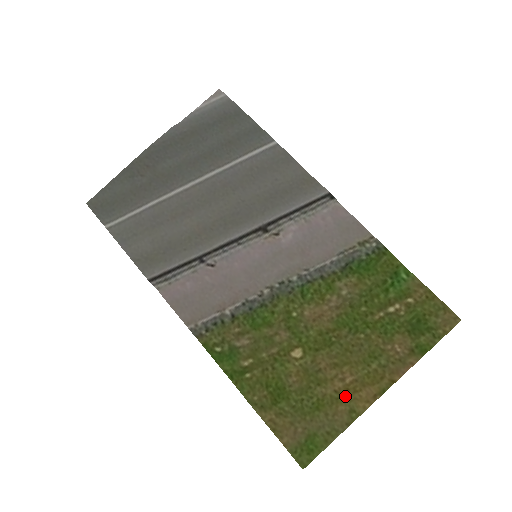
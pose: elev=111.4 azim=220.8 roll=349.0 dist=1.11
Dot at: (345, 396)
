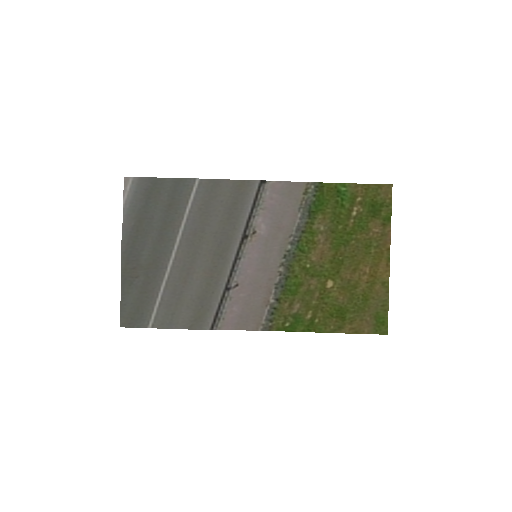
Dot at: (373, 280)
